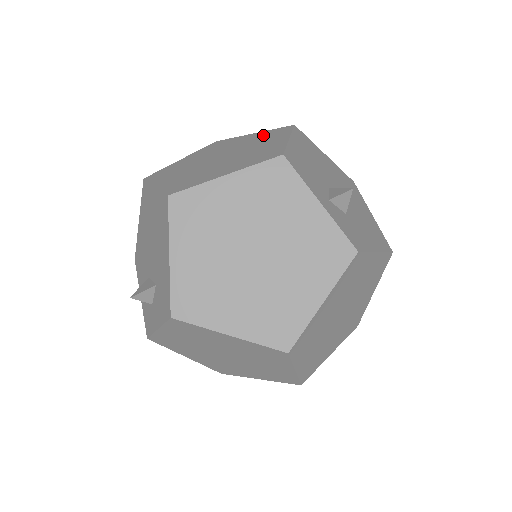
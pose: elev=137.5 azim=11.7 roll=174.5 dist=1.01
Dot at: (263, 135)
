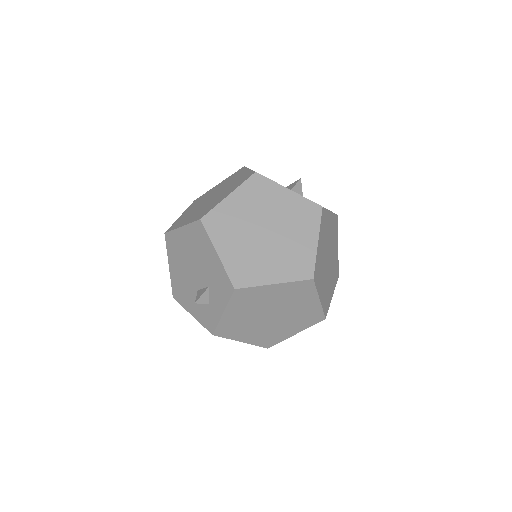
Dot at: (228, 179)
